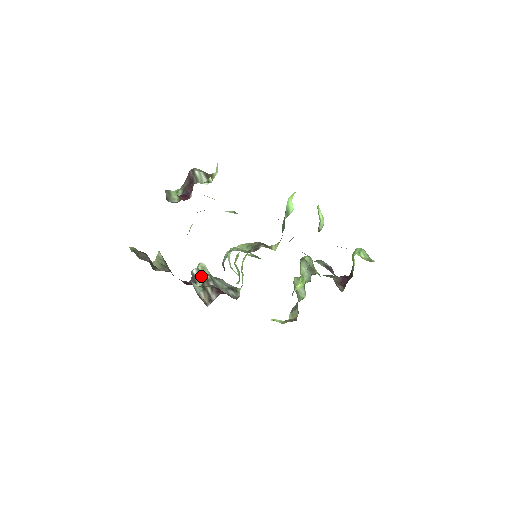
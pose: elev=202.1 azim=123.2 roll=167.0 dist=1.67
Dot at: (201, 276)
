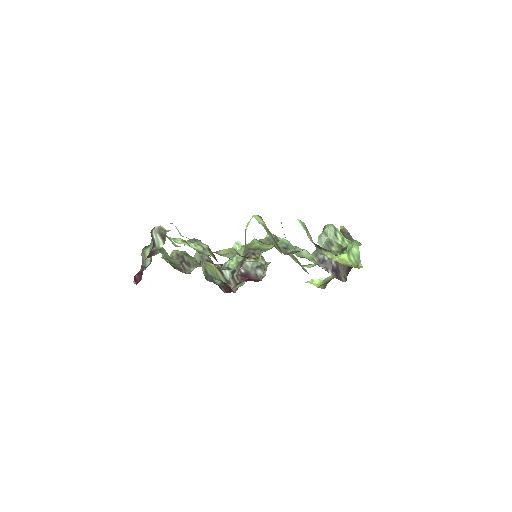
Dot at: occluded
